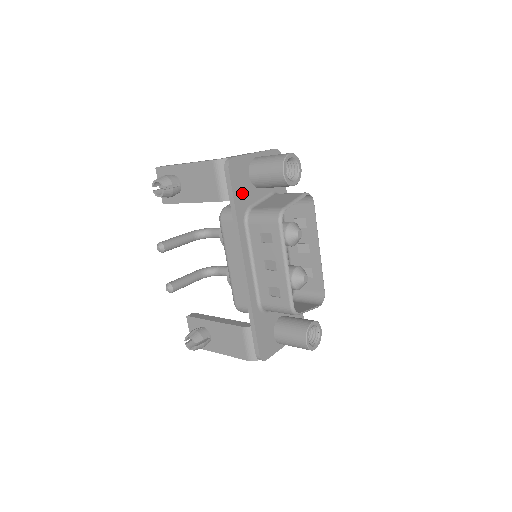
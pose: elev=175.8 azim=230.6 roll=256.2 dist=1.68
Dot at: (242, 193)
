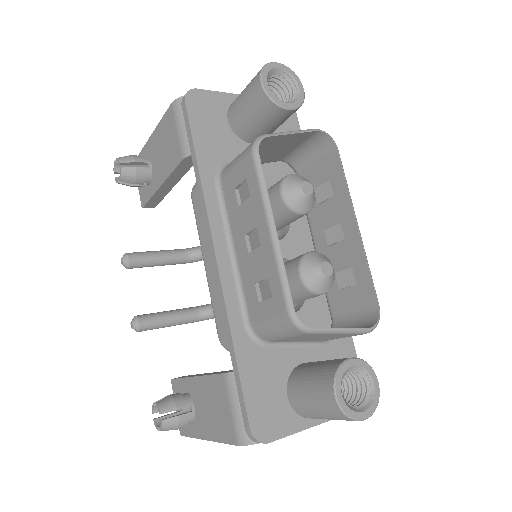
Dot at: (212, 140)
